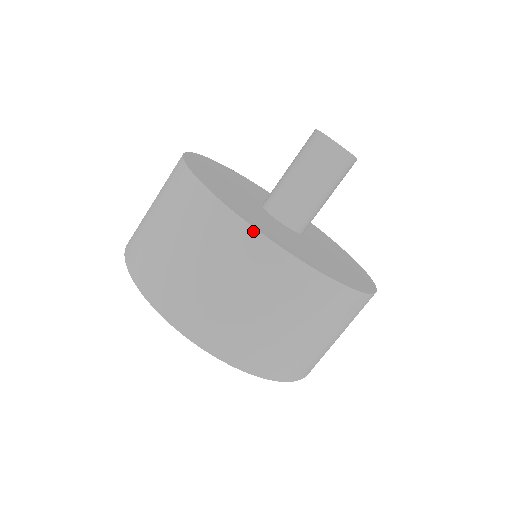
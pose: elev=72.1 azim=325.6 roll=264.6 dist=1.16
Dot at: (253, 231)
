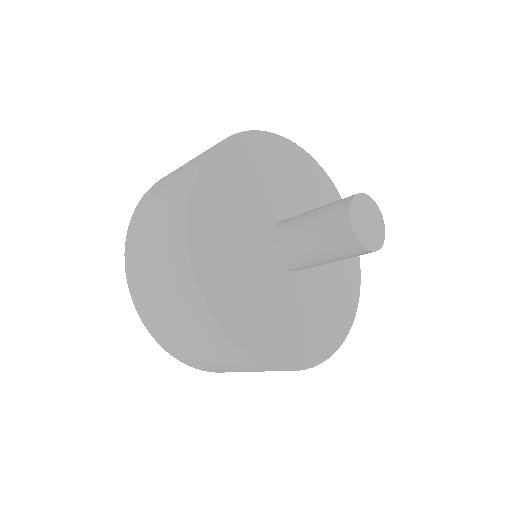
Dot at: (255, 360)
